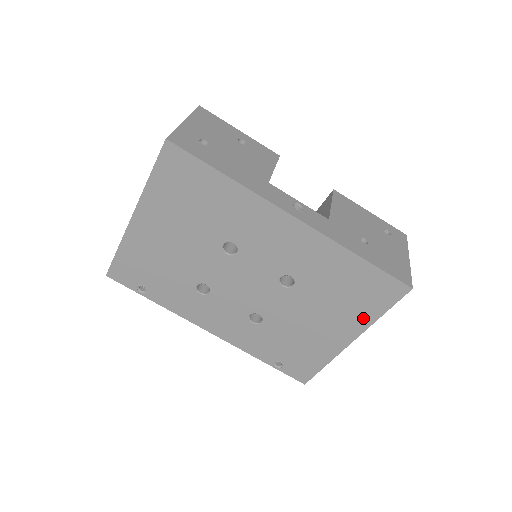
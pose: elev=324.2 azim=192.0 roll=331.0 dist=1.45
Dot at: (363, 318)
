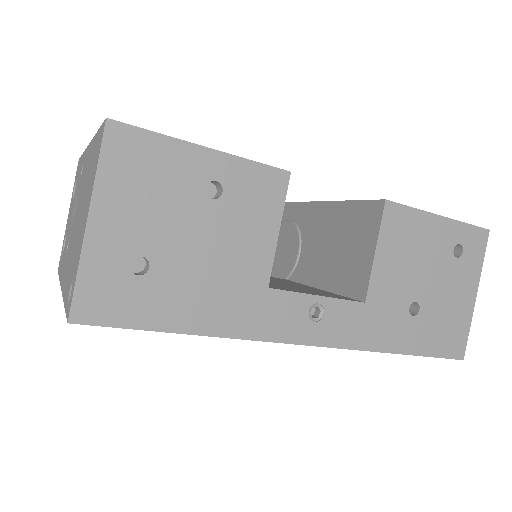
Dot at: occluded
